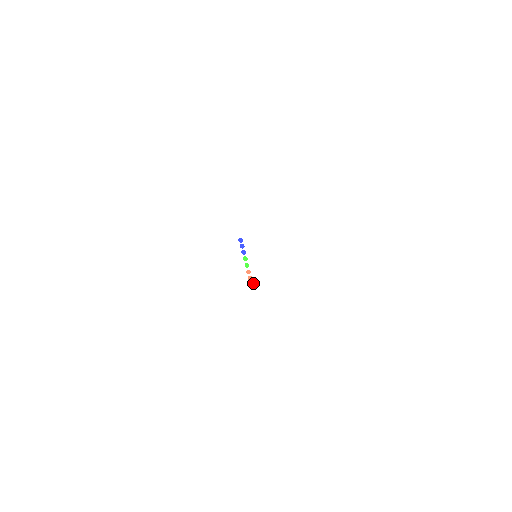
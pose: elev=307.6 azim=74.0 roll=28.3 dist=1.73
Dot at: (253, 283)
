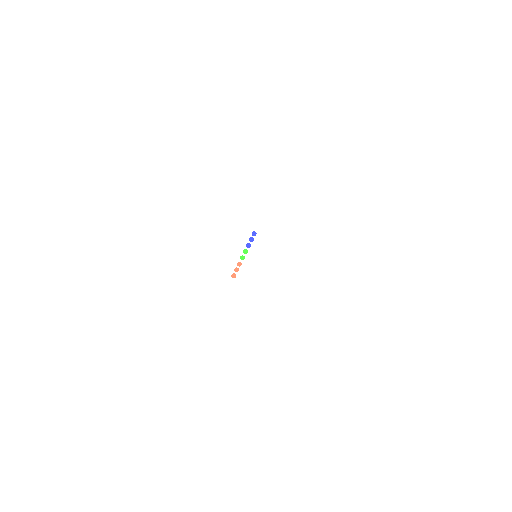
Dot at: occluded
